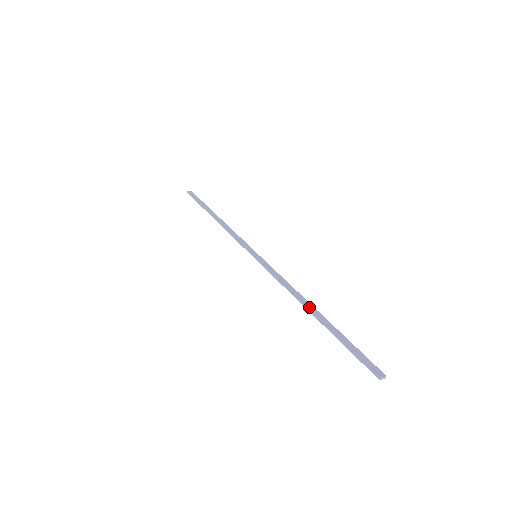
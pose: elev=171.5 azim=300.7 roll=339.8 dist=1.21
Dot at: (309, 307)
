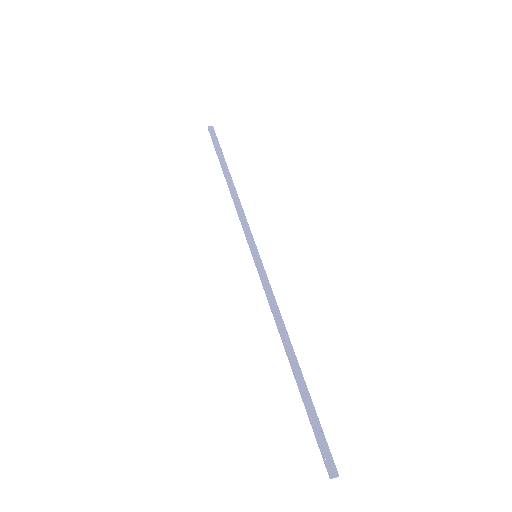
Dot at: (289, 354)
